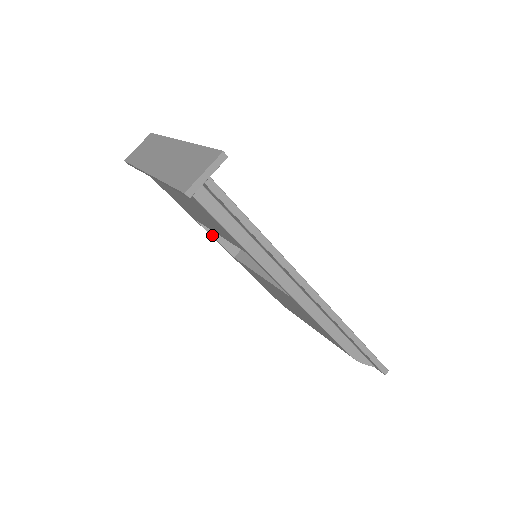
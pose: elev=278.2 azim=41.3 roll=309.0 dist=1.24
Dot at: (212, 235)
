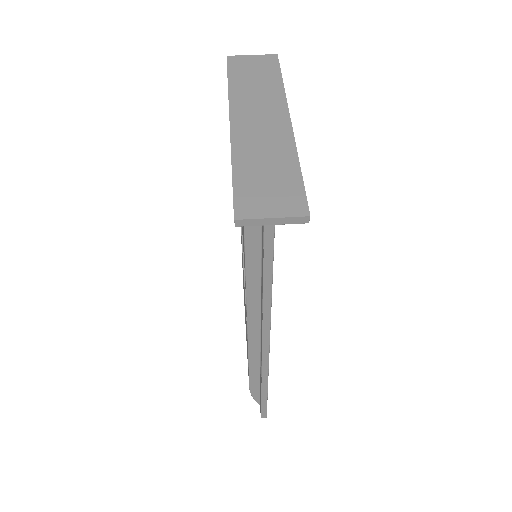
Dot at: occluded
